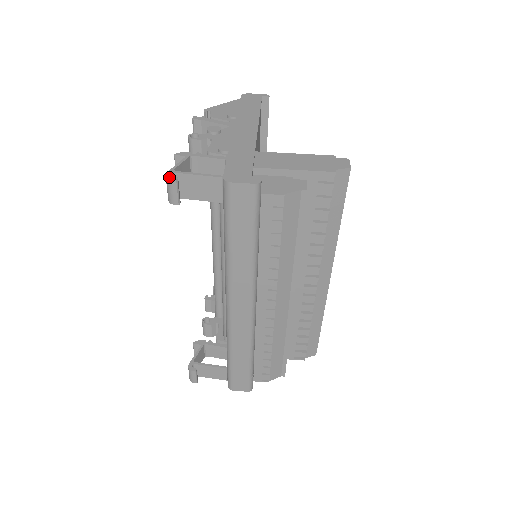
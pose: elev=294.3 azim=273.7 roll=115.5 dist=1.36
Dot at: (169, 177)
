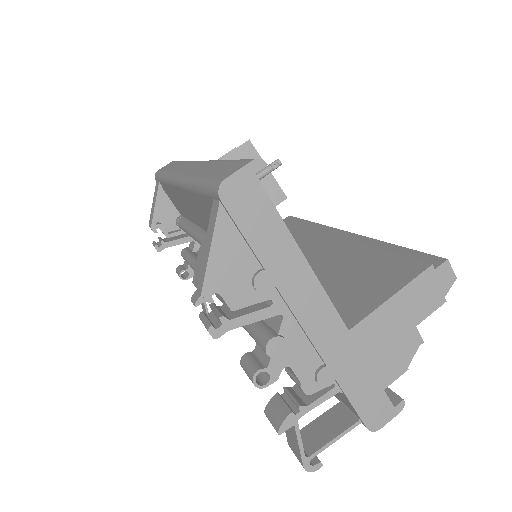
Dot at: (313, 471)
